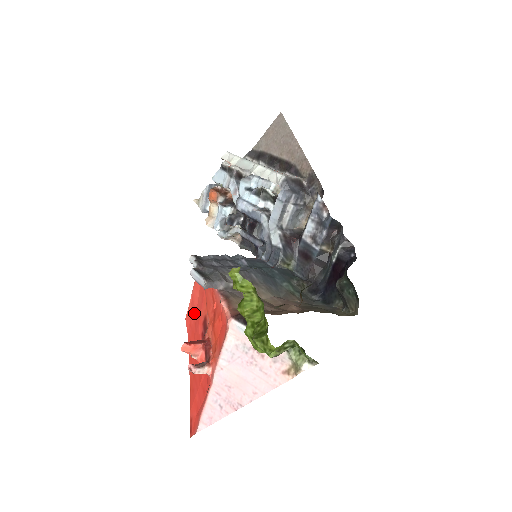
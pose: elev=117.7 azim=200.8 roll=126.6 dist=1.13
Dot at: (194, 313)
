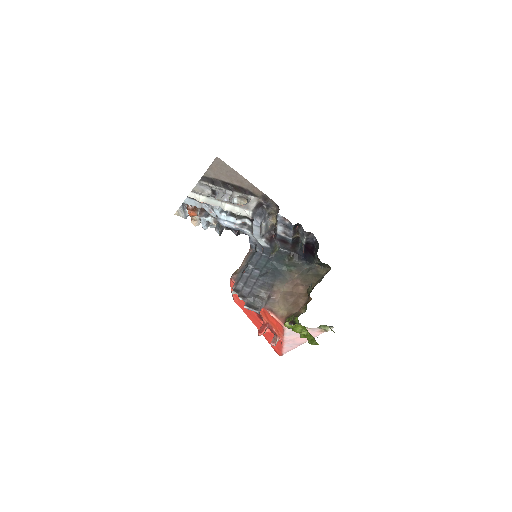
Dot at: (241, 302)
